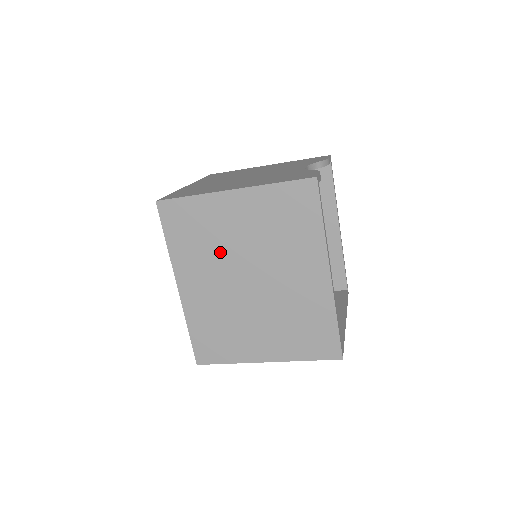
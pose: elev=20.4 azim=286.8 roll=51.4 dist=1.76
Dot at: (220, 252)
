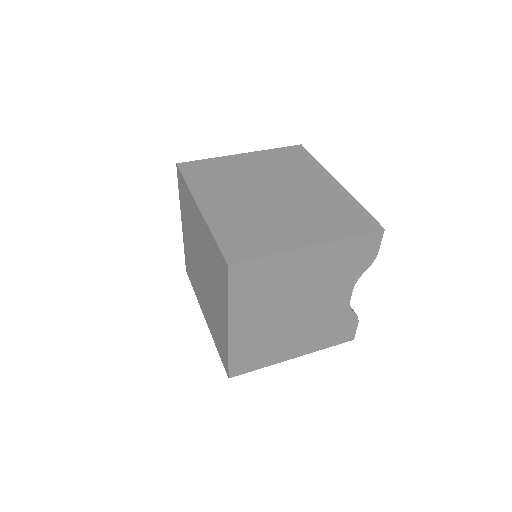
Dot at: occluded
